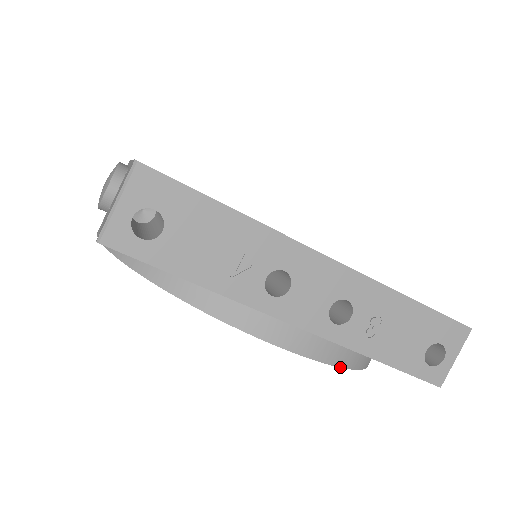
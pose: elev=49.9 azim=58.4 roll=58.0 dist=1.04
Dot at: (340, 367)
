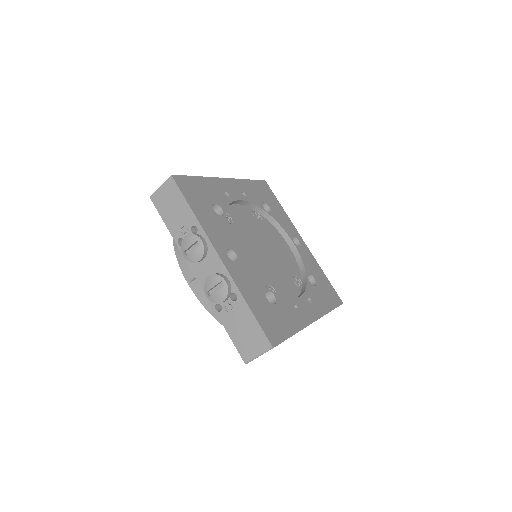
Dot at: occluded
